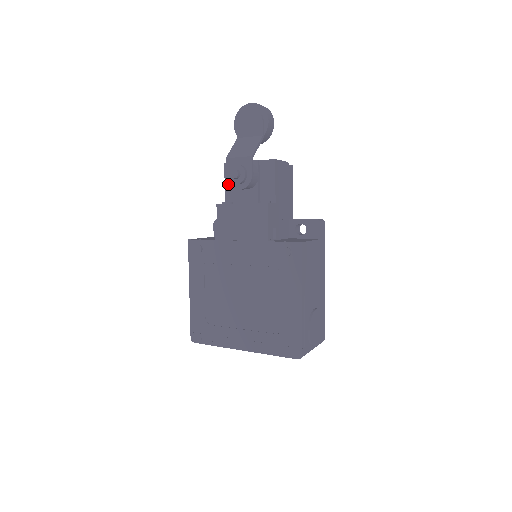
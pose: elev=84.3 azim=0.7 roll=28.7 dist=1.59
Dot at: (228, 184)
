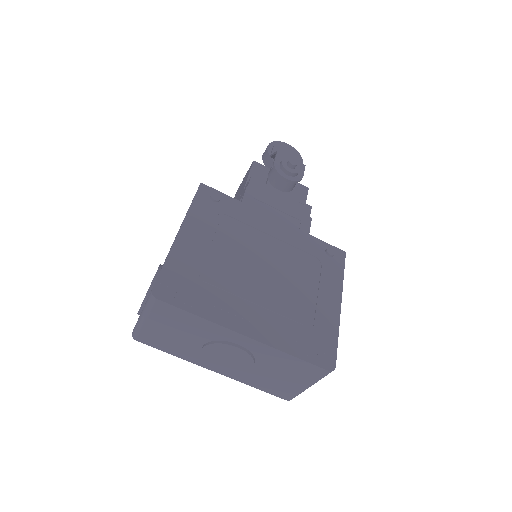
Dot at: (253, 176)
